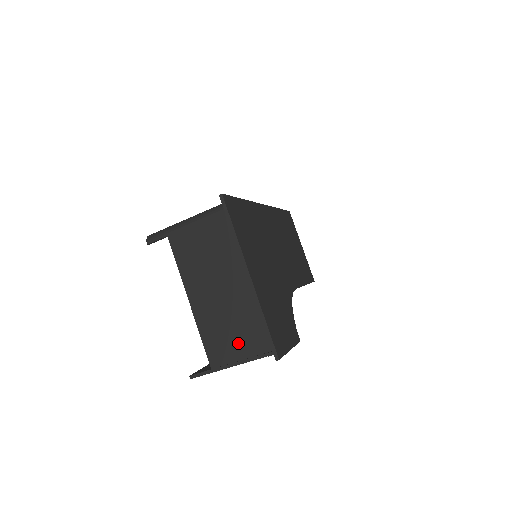
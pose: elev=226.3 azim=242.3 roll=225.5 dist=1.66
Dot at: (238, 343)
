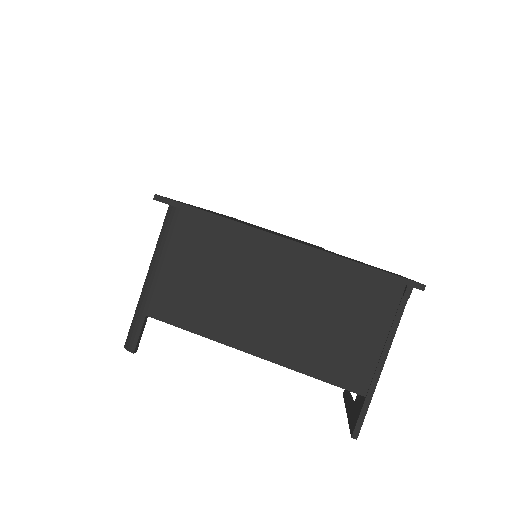
Dot at: (359, 329)
